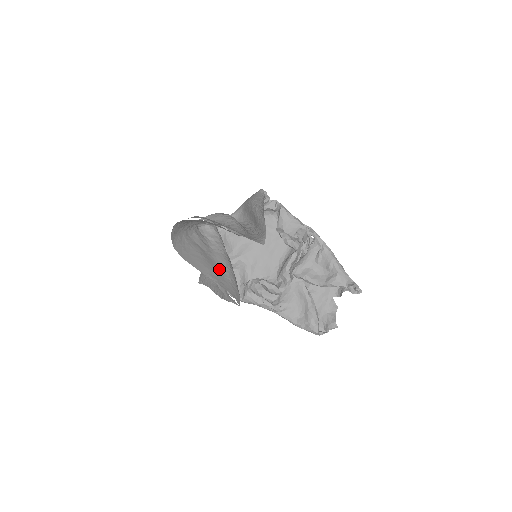
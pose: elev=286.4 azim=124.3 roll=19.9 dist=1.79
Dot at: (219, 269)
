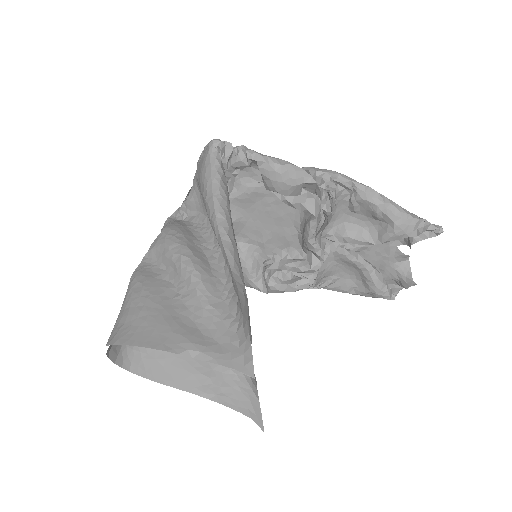
Dot at: occluded
